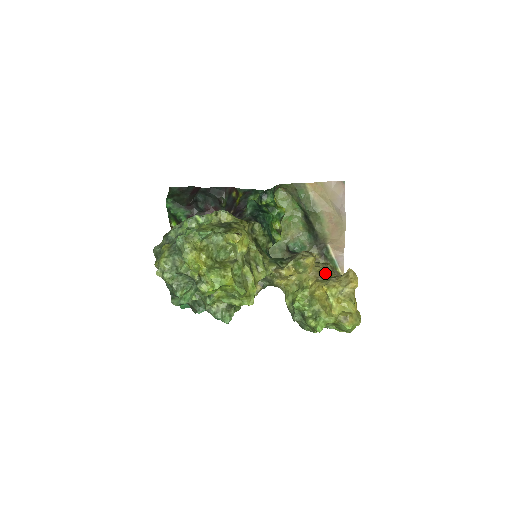
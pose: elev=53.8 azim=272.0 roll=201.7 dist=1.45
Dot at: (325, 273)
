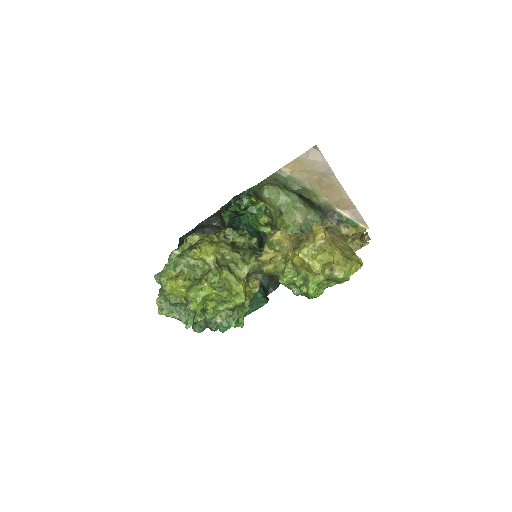
Dot at: (300, 239)
